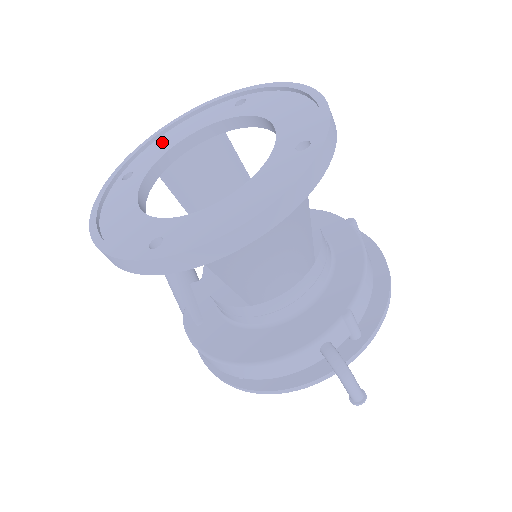
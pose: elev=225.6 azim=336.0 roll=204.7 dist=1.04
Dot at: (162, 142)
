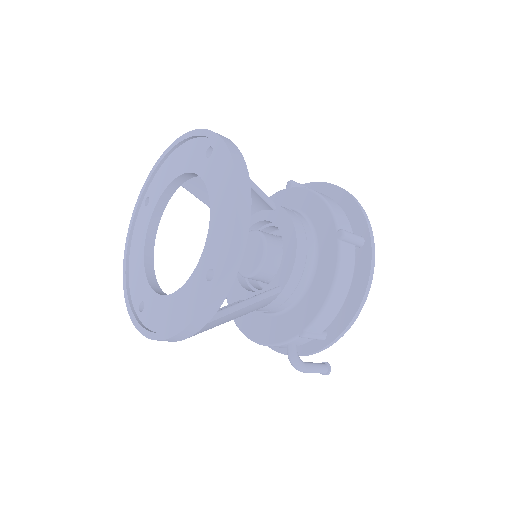
Dot at: (166, 169)
